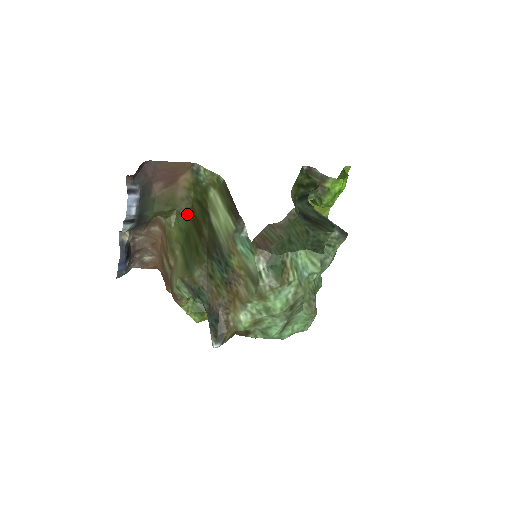
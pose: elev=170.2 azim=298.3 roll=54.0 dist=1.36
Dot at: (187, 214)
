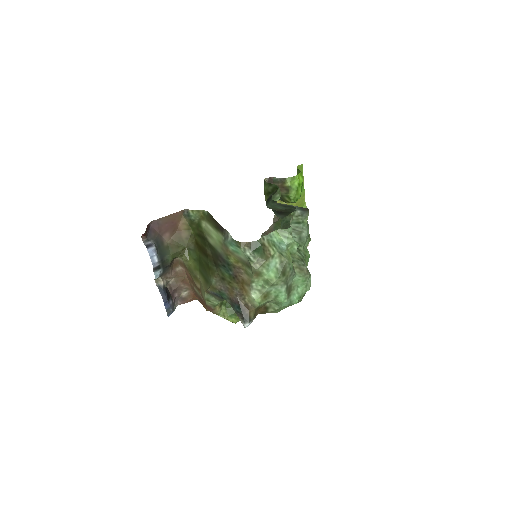
Dot at: (194, 247)
